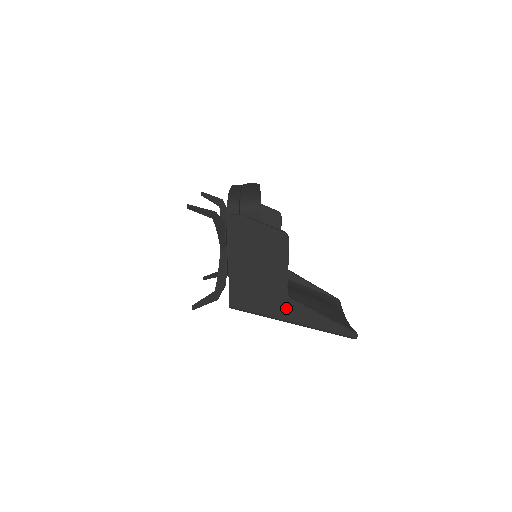
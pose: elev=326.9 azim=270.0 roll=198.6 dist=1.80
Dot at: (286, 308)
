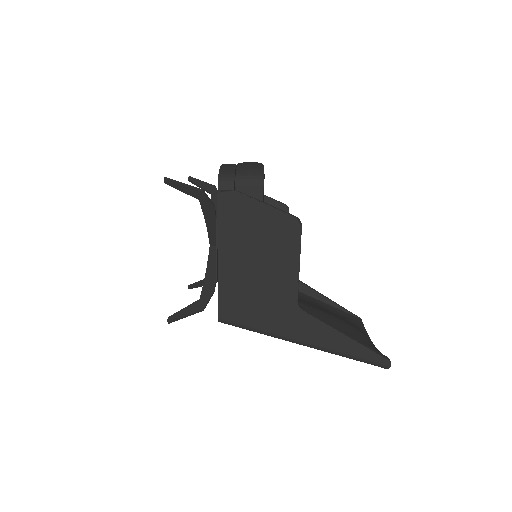
Dot at: (295, 323)
